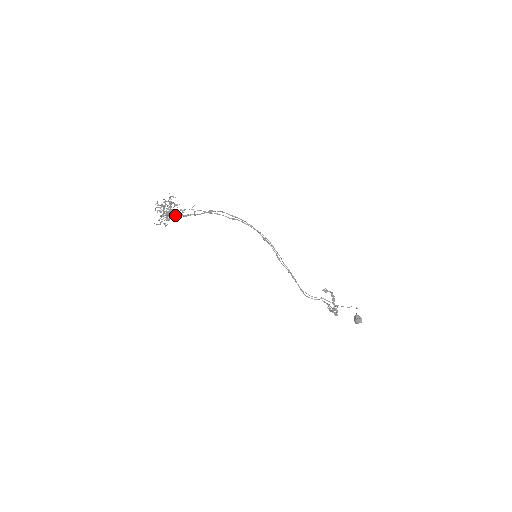
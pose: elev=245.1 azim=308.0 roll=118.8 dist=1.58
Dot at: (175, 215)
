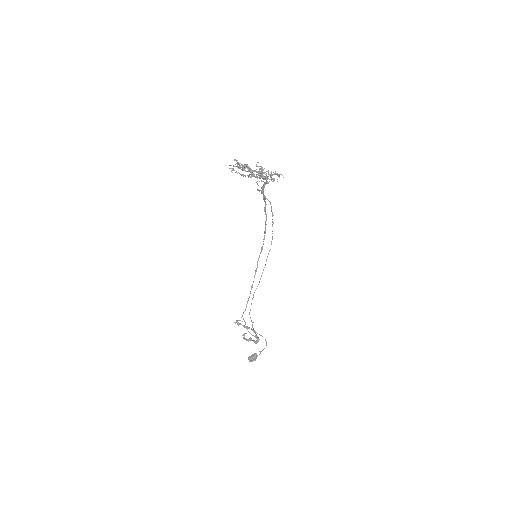
Dot at: occluded
